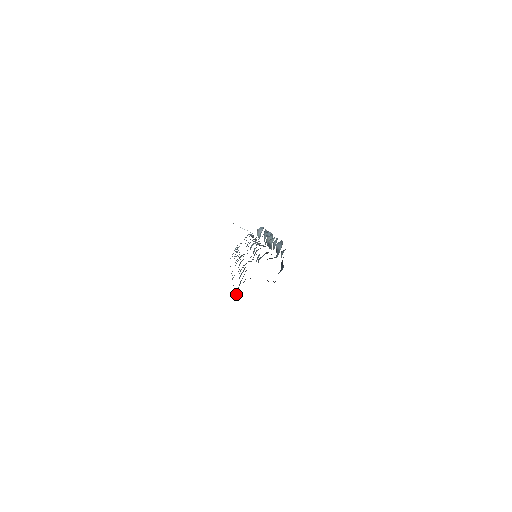
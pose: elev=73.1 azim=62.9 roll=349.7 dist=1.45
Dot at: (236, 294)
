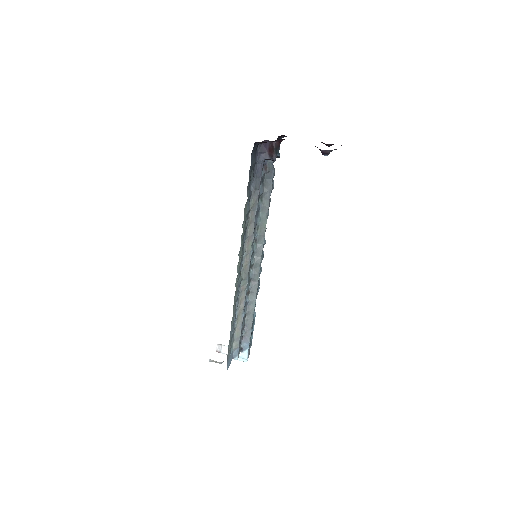
Dot at: occluded
